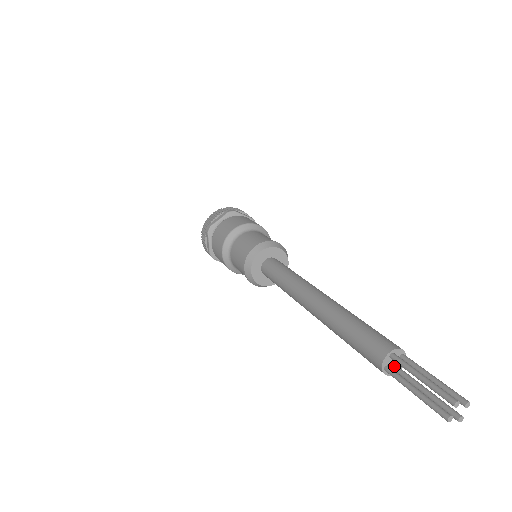
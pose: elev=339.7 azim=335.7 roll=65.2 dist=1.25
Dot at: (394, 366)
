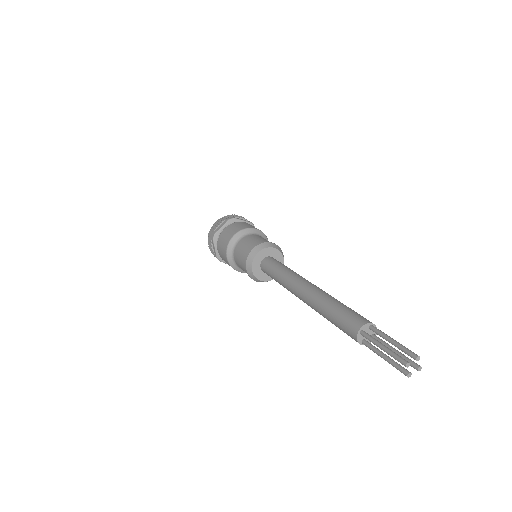
Dot at: (364, 337)
